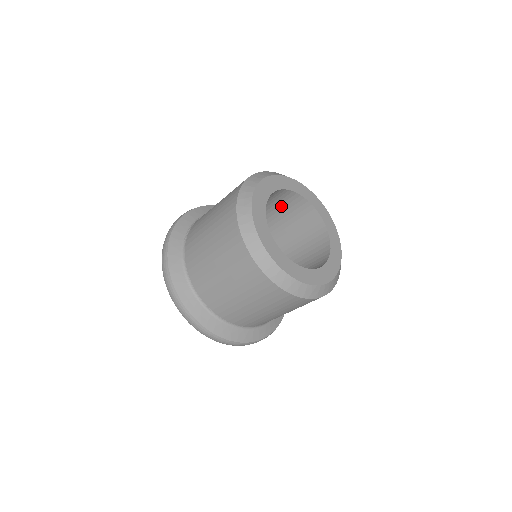
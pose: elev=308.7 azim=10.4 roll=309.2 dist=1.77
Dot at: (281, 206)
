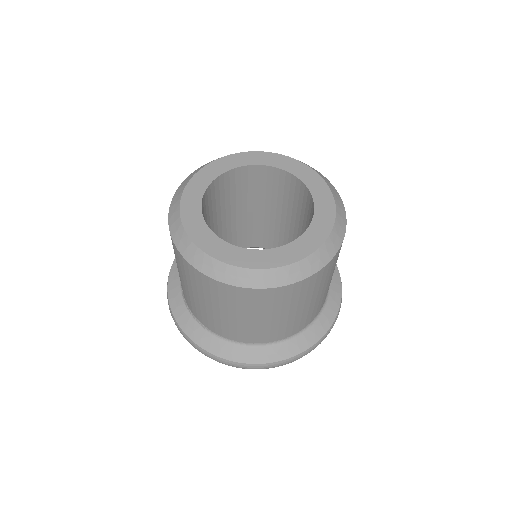
Dot at: (213, 205)
